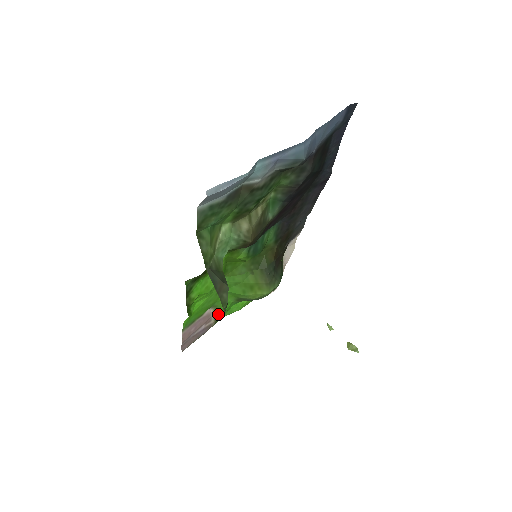
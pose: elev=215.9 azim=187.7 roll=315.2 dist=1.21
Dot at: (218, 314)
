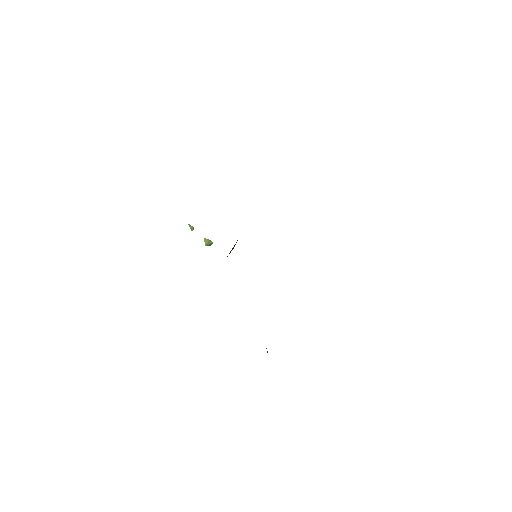
Dot at: occluded
